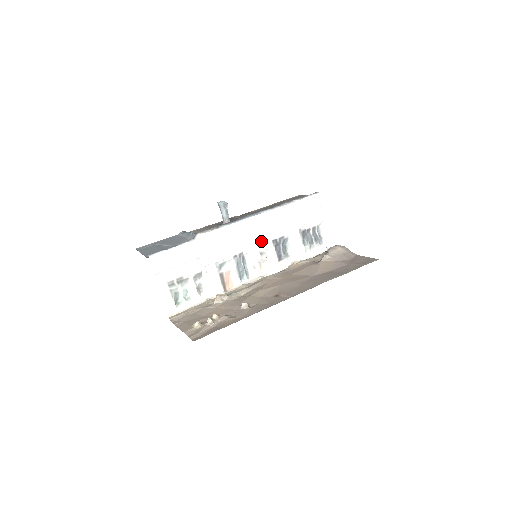
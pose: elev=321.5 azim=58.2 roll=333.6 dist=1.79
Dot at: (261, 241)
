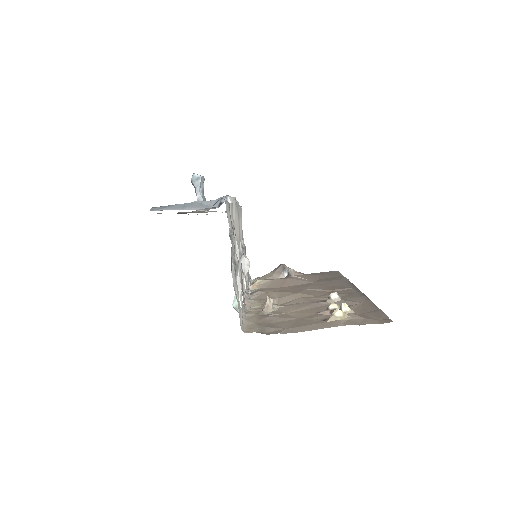
Dot at: occluded
